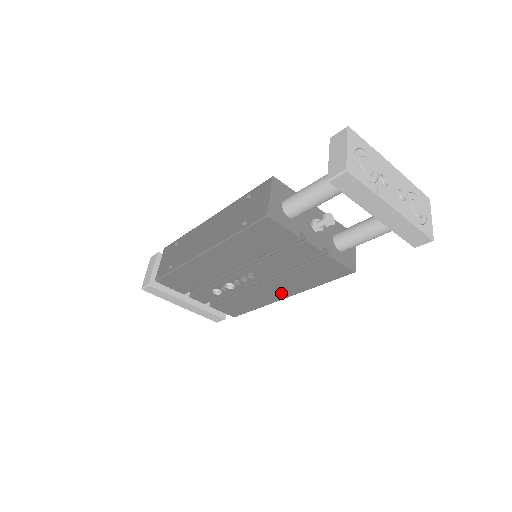
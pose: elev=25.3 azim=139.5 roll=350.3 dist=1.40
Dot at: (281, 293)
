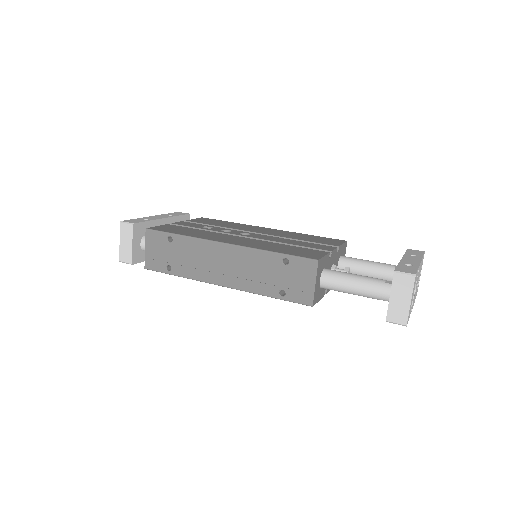
Dot at: occluded
